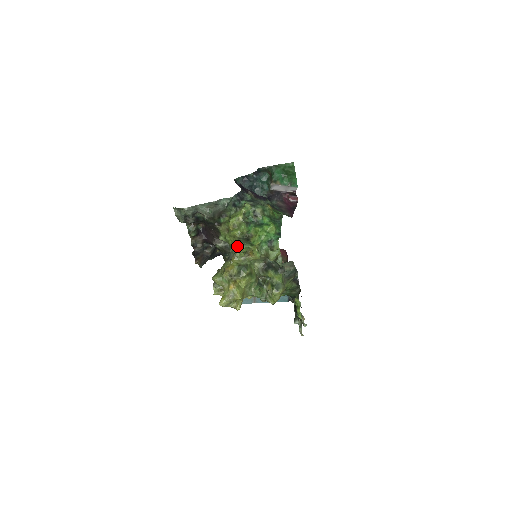
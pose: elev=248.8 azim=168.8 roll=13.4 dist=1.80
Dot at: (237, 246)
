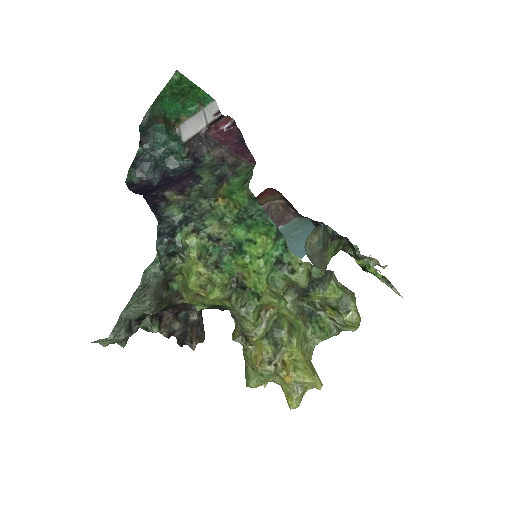
Dot at: (239, 318)
